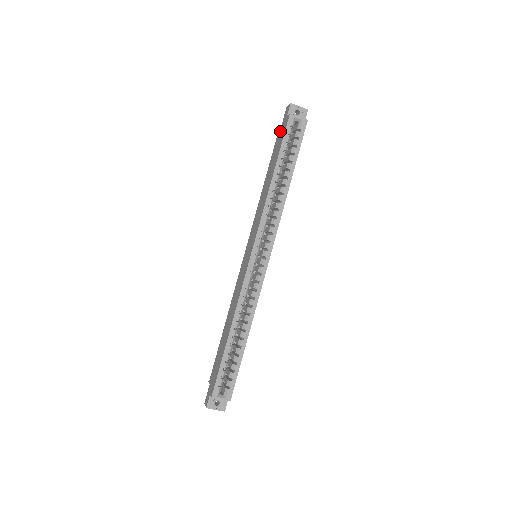
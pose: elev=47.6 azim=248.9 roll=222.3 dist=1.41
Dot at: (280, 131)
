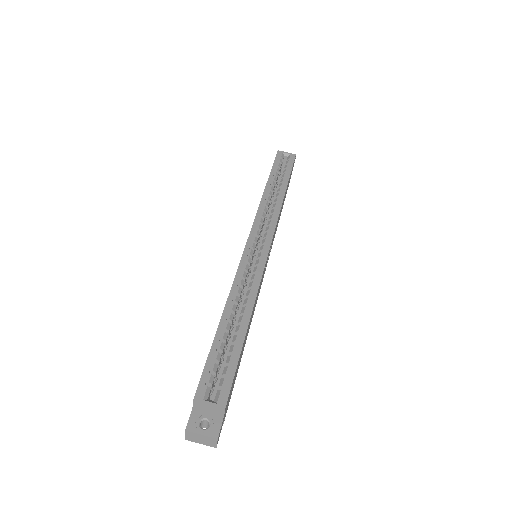
Dot at: occluded
